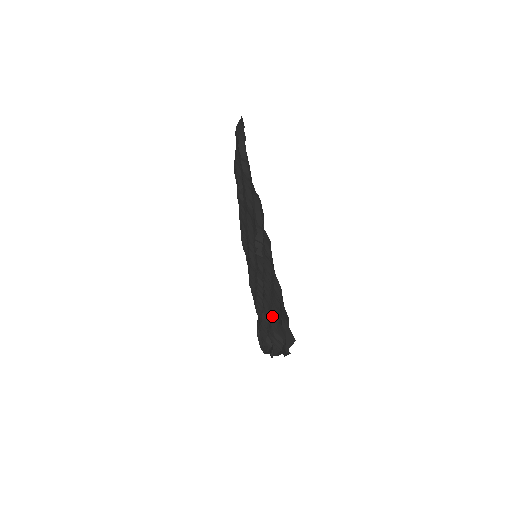
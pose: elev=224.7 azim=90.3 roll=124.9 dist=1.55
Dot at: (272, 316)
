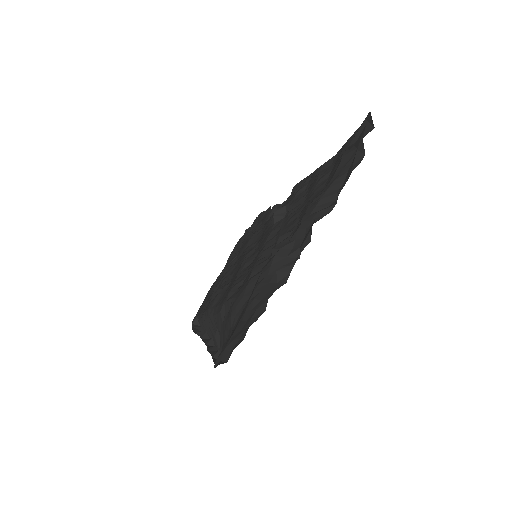
Dot at: (311, 201)
